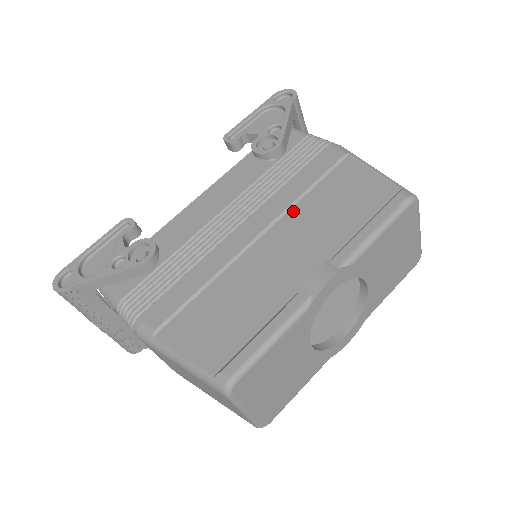
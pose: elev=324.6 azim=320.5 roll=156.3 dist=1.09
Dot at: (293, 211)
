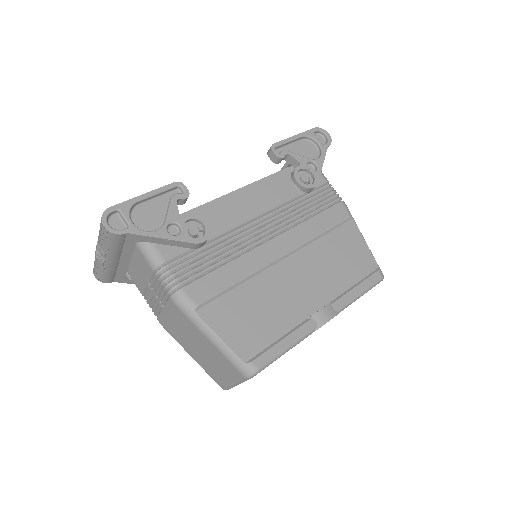
Dot at: (310, 247)
